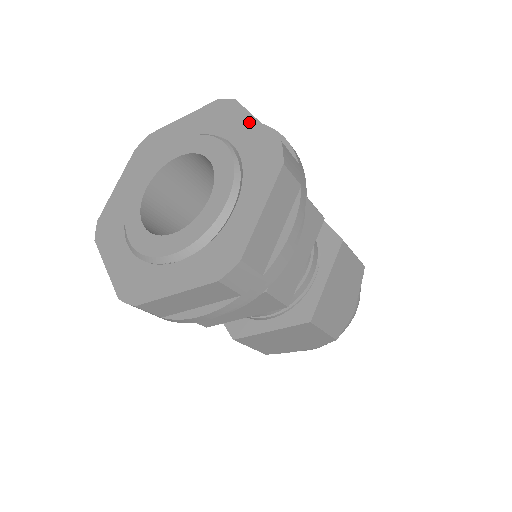
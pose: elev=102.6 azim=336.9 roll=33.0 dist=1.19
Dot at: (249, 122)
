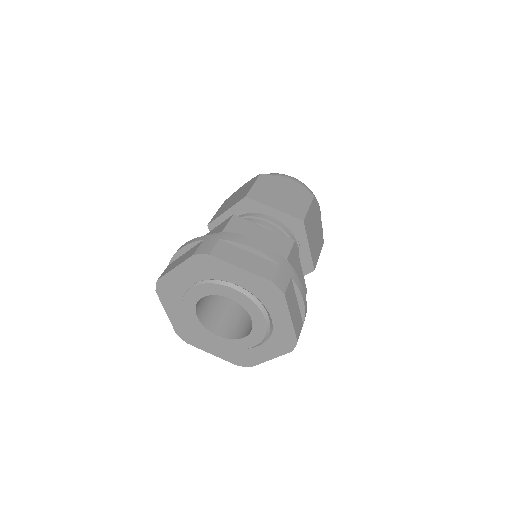
Dot at: (236, 271)
